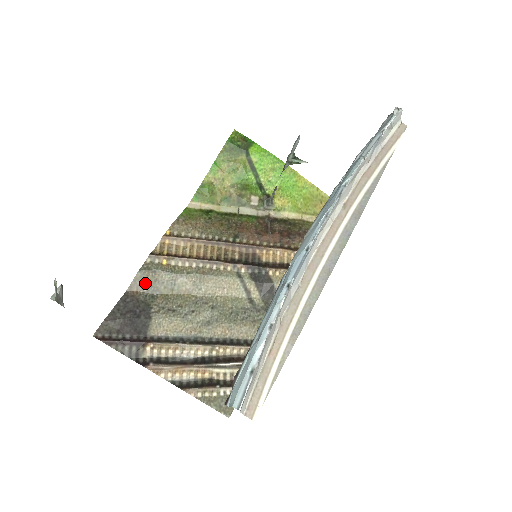
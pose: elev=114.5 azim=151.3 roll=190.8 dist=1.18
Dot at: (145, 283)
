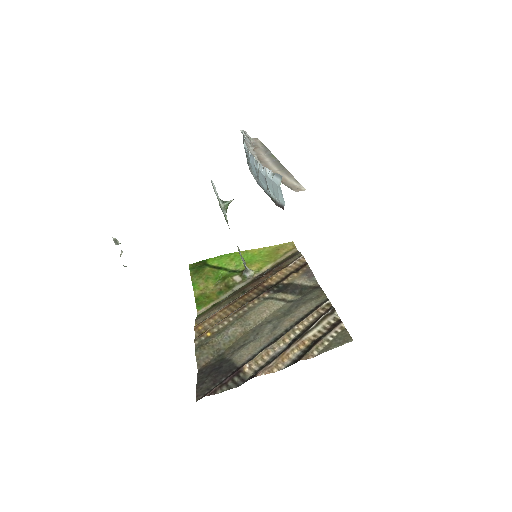
Dot at: (207, 354)
